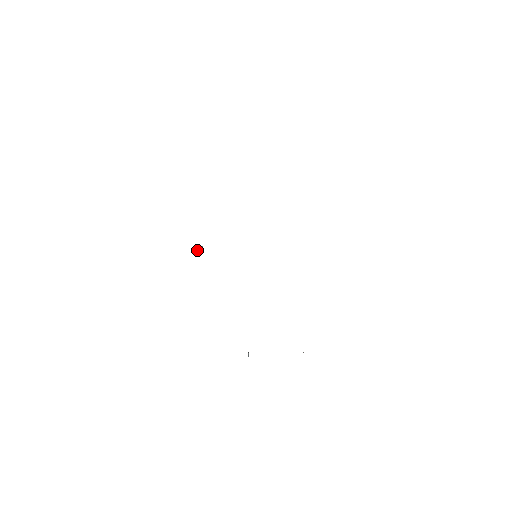
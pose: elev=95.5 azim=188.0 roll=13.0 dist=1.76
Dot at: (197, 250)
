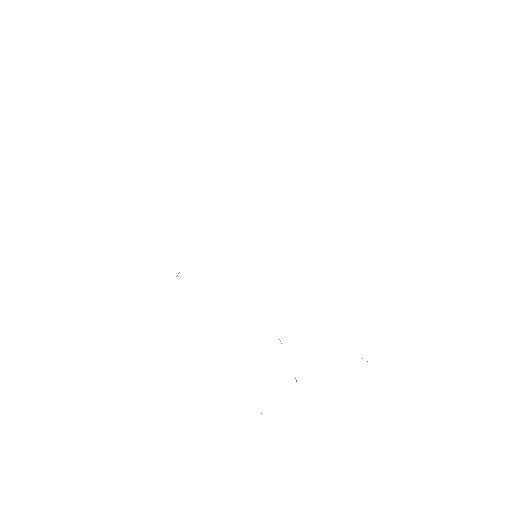
Dot at: occluded
